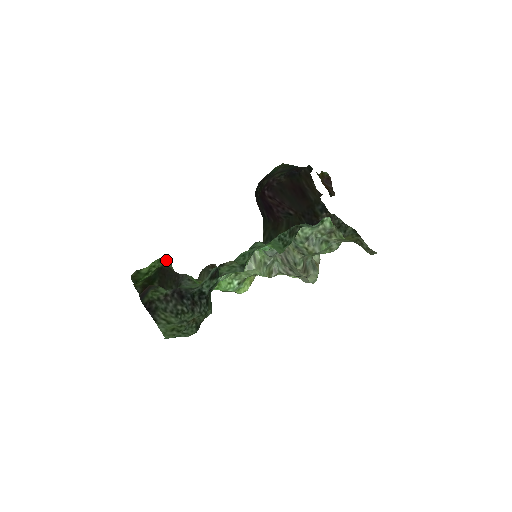
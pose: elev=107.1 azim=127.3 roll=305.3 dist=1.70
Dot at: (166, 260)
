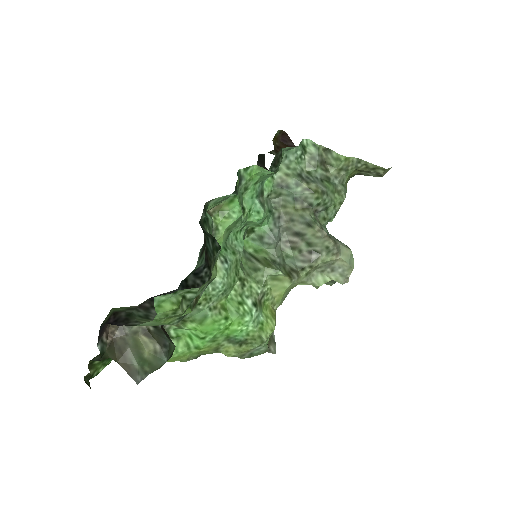
Dot at: occluded
